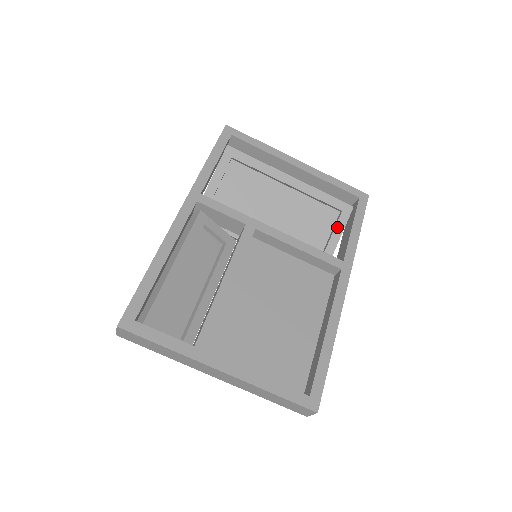
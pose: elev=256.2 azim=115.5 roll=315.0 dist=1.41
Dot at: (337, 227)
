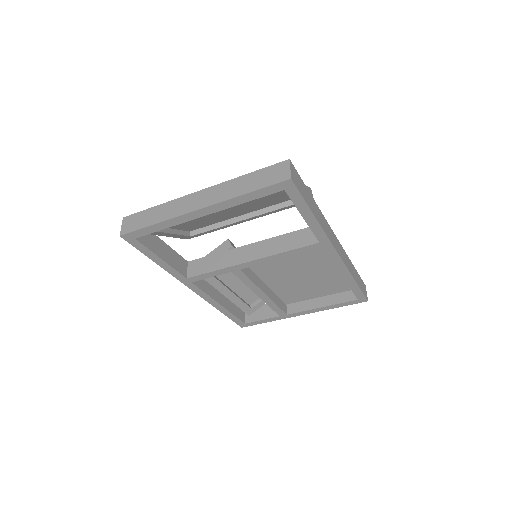
Dot at: occluded
